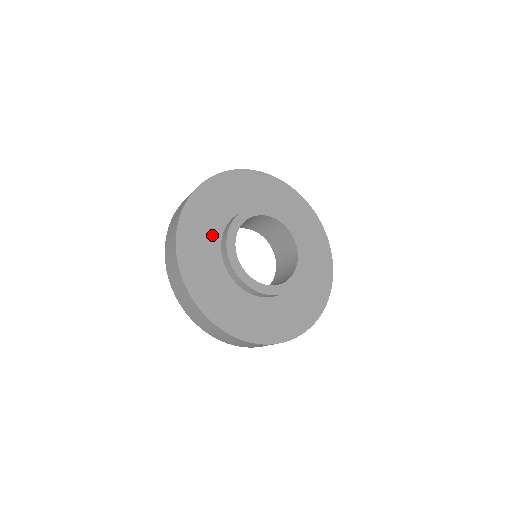
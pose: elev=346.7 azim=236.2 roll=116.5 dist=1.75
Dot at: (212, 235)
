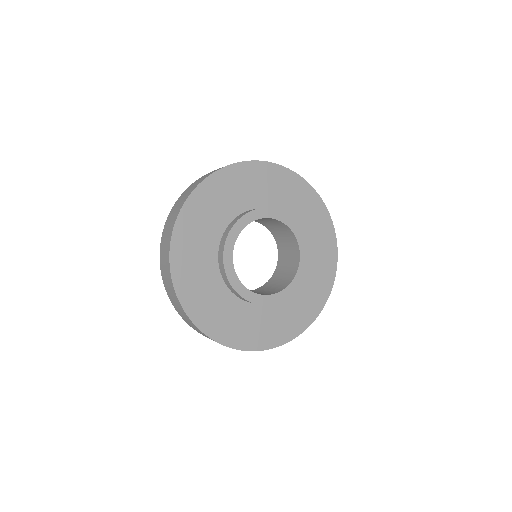
Dot at: (214, 227)
